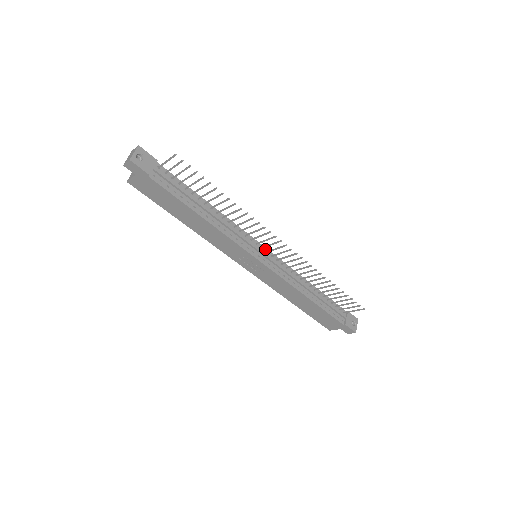
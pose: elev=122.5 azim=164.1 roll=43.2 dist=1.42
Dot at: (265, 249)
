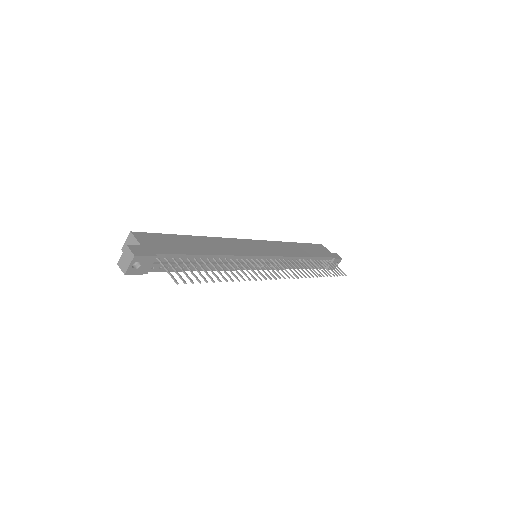
Dot at: (266, 257)
